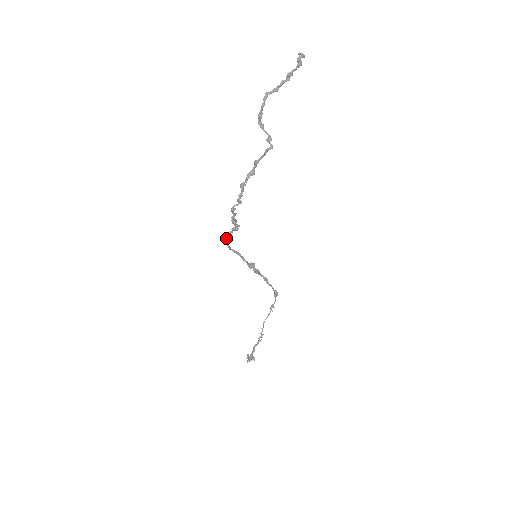
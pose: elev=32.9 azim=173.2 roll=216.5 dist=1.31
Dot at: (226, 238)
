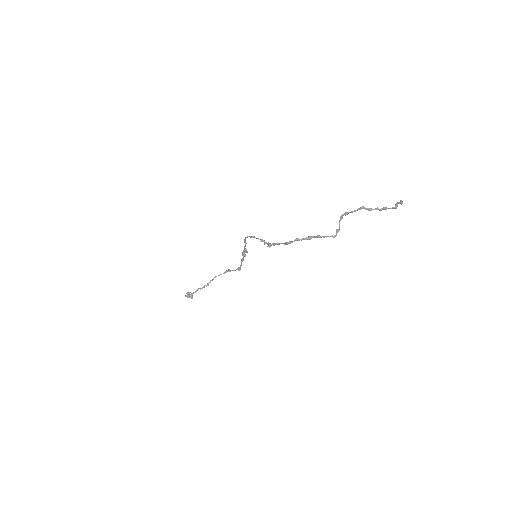
Dot at: (250, 236)
